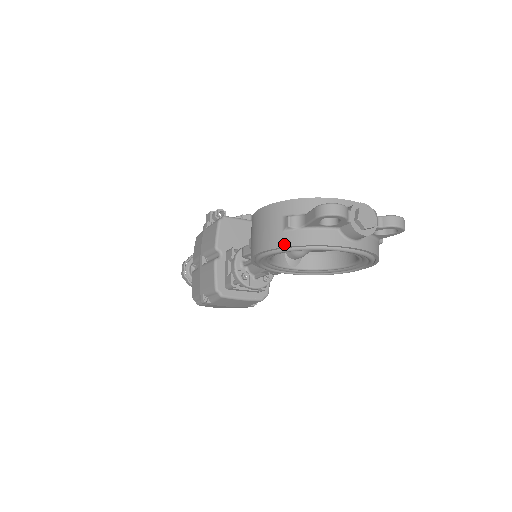
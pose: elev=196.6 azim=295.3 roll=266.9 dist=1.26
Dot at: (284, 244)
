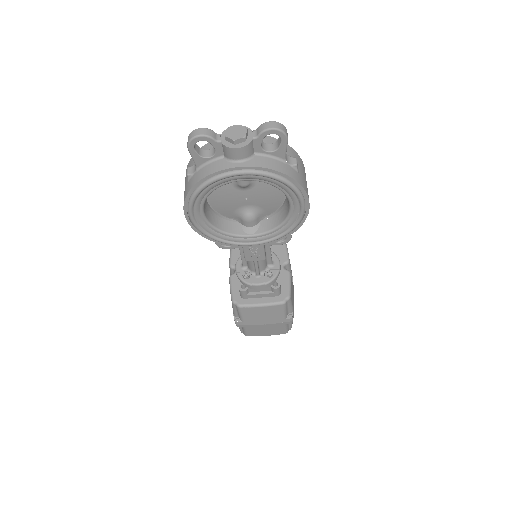
Dot at: (187, 191)
